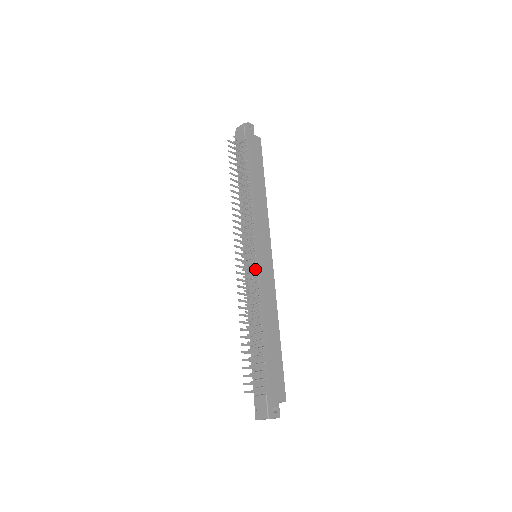
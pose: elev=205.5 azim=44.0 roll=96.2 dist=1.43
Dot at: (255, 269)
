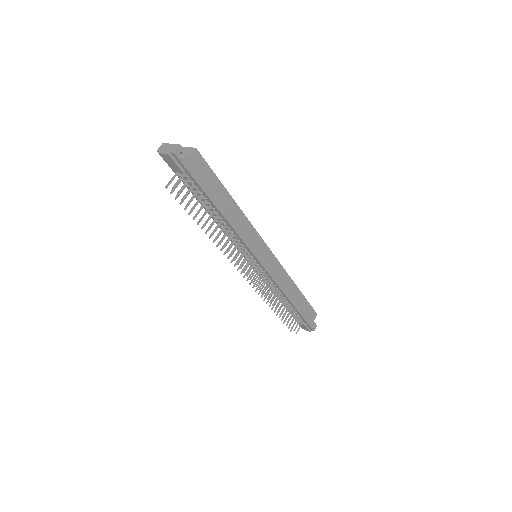
Dot at: (263, 273)
